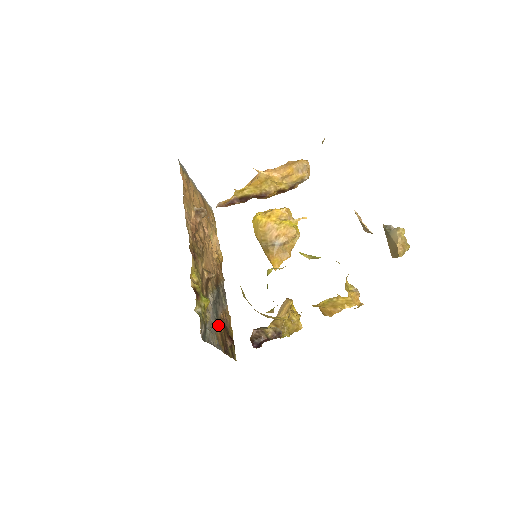
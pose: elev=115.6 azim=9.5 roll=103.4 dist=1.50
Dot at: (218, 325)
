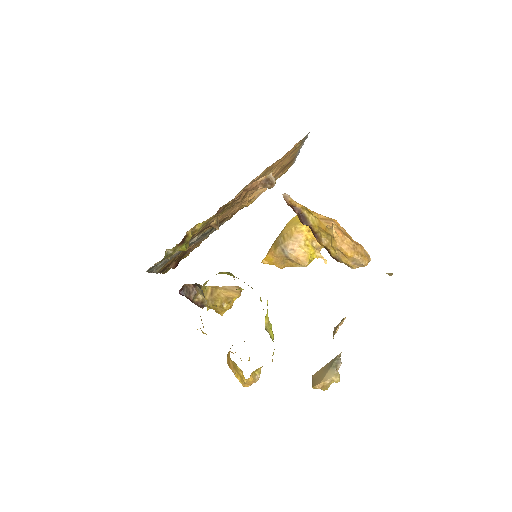
Dot at: occluded
